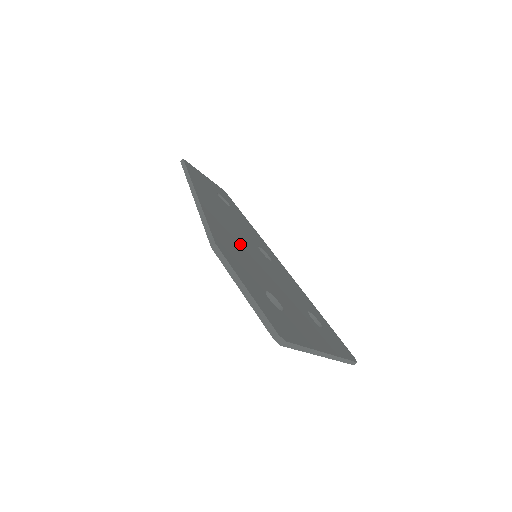
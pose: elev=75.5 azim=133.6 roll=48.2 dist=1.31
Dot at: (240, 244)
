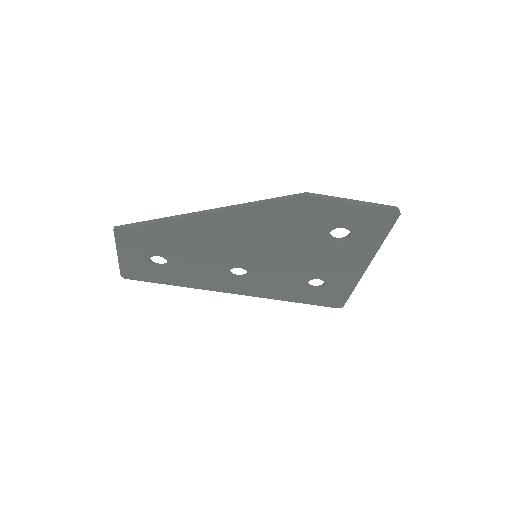
Dot at: (263, 234)
